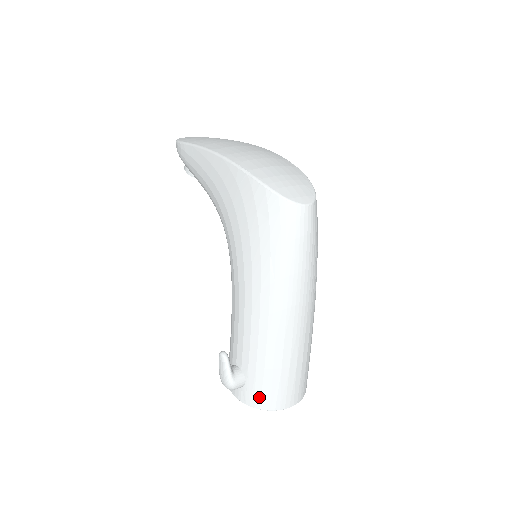
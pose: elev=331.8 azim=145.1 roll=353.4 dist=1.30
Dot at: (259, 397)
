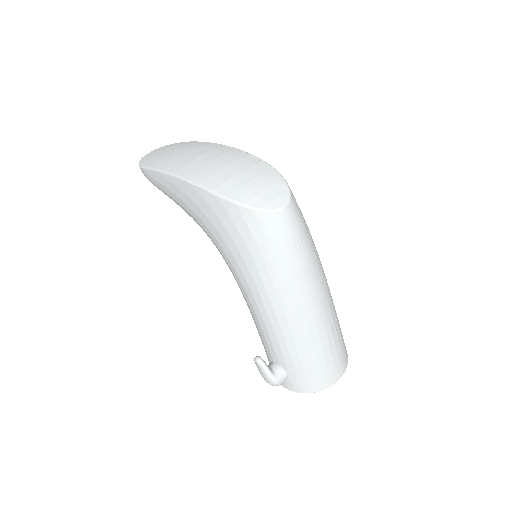
Dot at: (305, 384)
